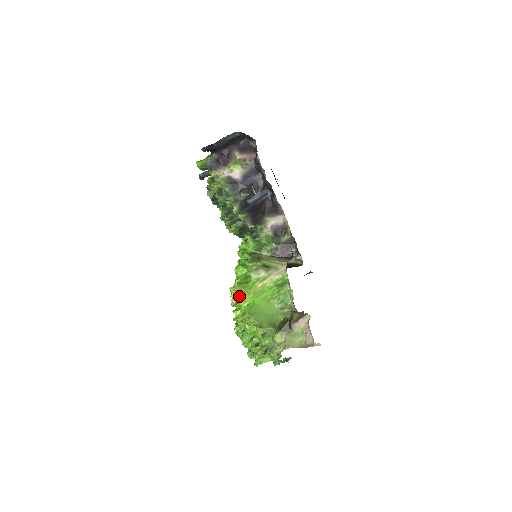
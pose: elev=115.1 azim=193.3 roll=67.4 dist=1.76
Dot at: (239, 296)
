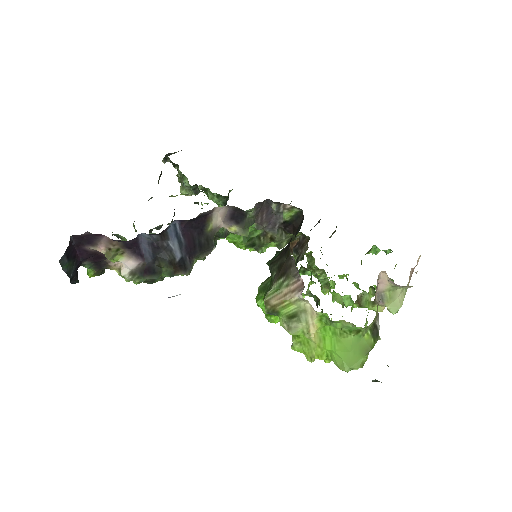
Dot at: (310, 356)
